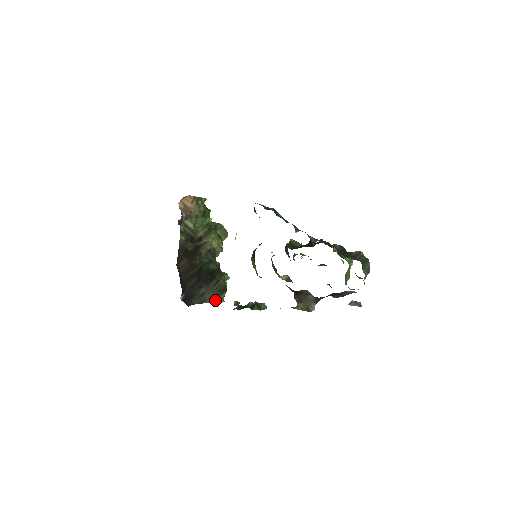
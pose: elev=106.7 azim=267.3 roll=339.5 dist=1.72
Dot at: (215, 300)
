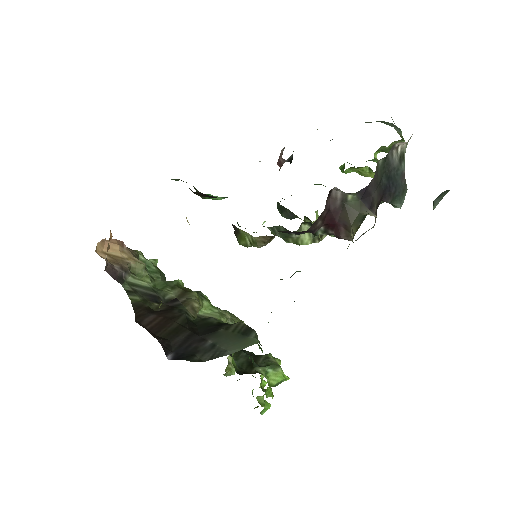
Dot at: (241, 346)
